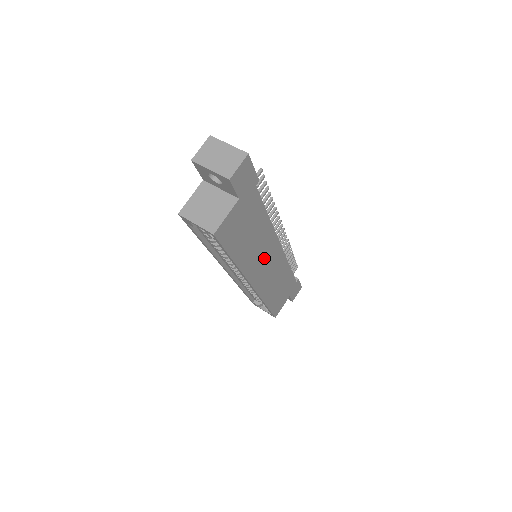
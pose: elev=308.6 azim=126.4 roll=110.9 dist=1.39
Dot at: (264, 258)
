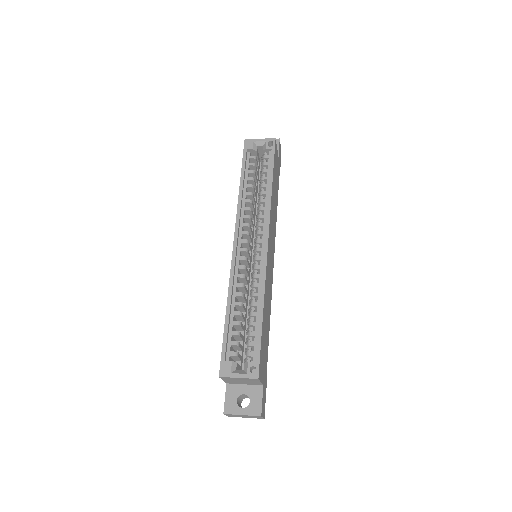
Dot at: (272, 239)
